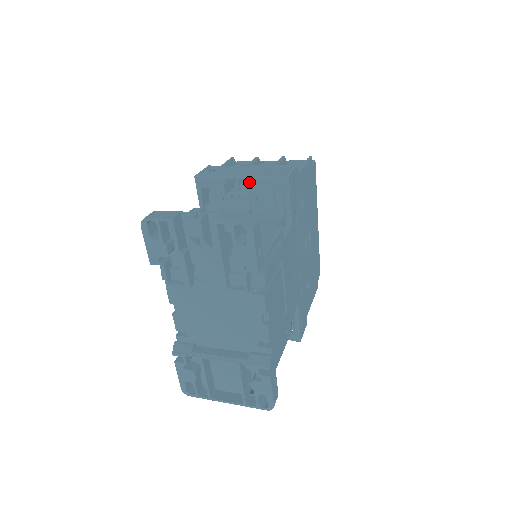
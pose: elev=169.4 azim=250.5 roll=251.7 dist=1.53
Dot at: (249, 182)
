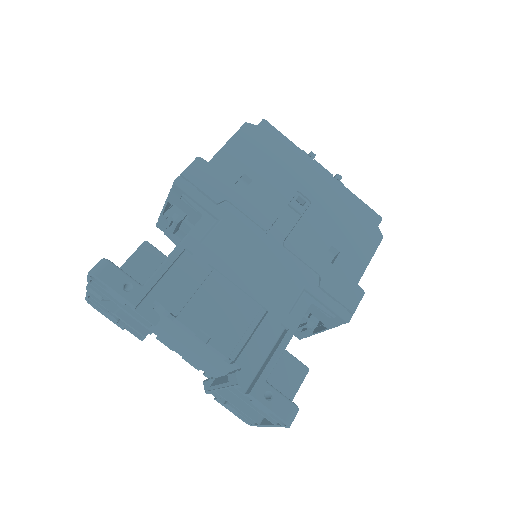
Dot at: occluded
